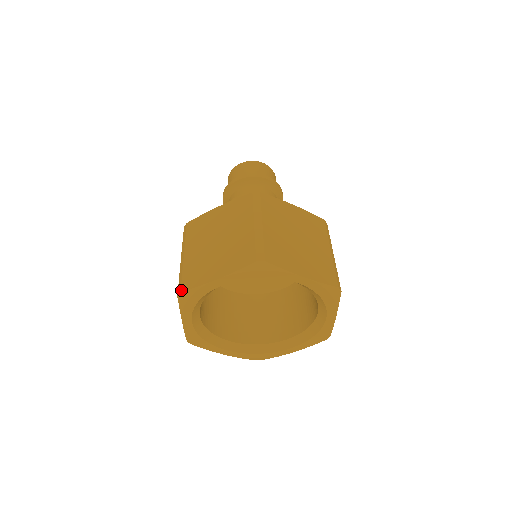
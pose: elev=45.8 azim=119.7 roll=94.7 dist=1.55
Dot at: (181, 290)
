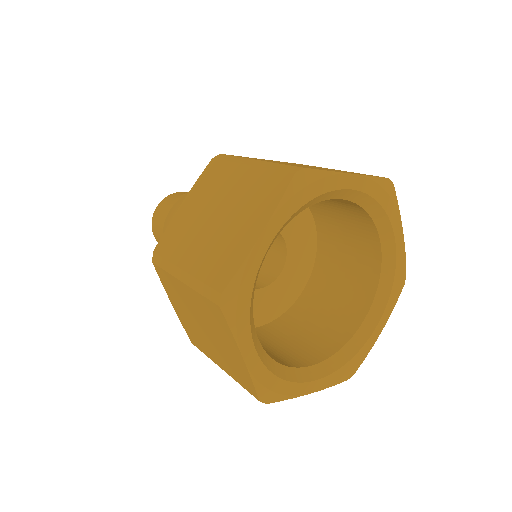
Dot at: (220, 291)
